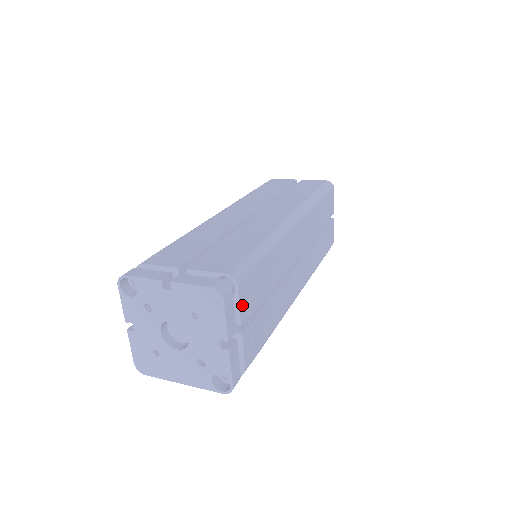
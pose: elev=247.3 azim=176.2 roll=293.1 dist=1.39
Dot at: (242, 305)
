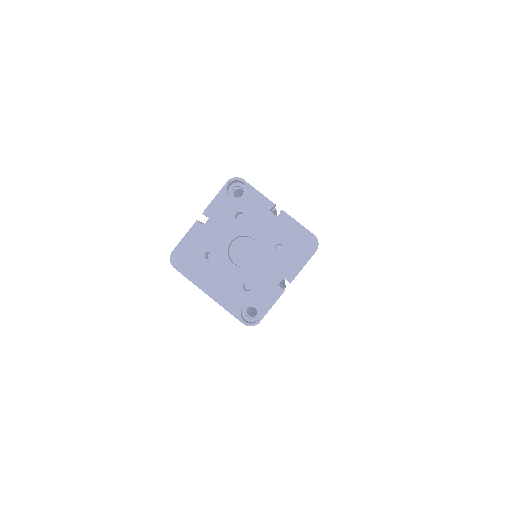
Dot at: occluded
